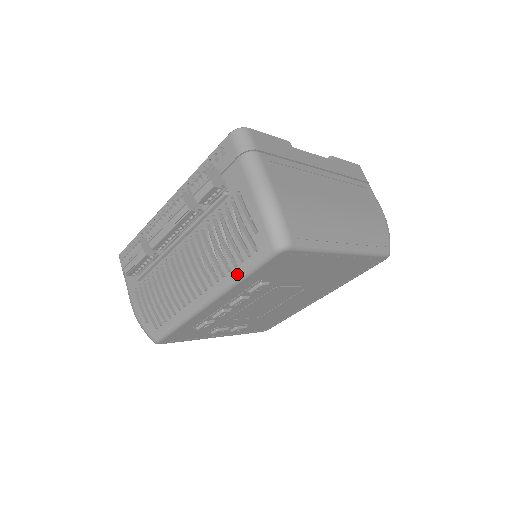
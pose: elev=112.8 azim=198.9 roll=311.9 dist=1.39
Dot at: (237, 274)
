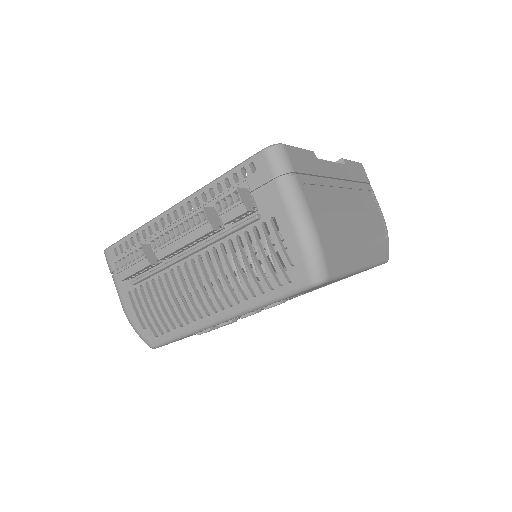
Dot at: (263, 300)
